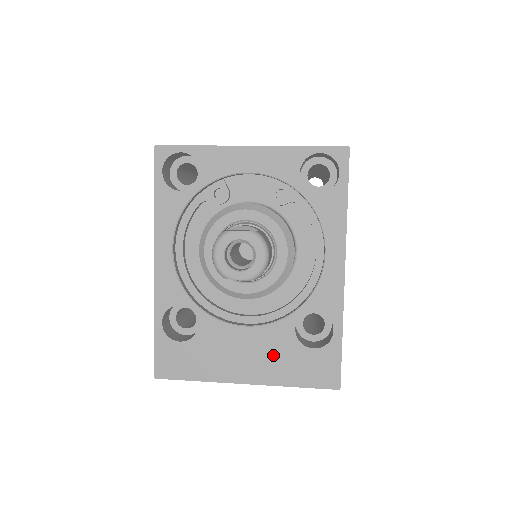
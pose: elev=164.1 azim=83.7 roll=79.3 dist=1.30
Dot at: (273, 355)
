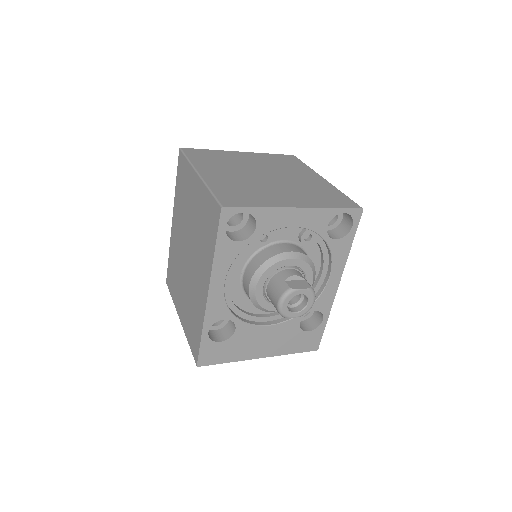
Dot at: (283, 339)
